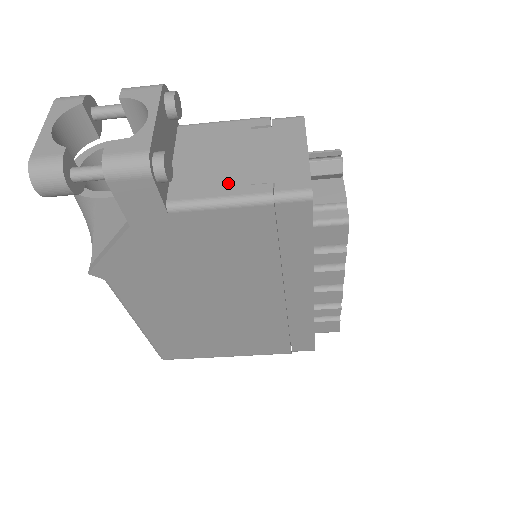
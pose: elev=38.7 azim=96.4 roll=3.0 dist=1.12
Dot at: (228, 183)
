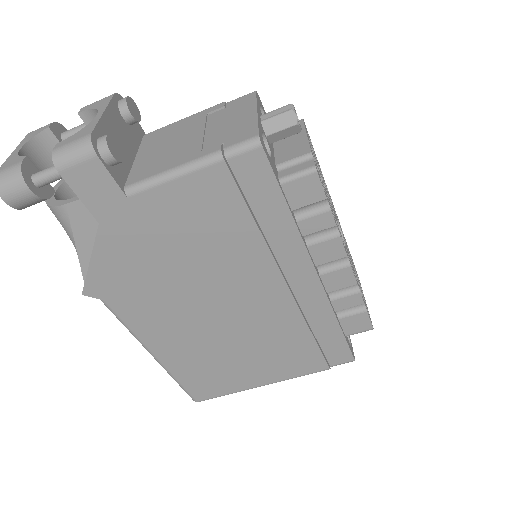
Dot at: (181, 156)
